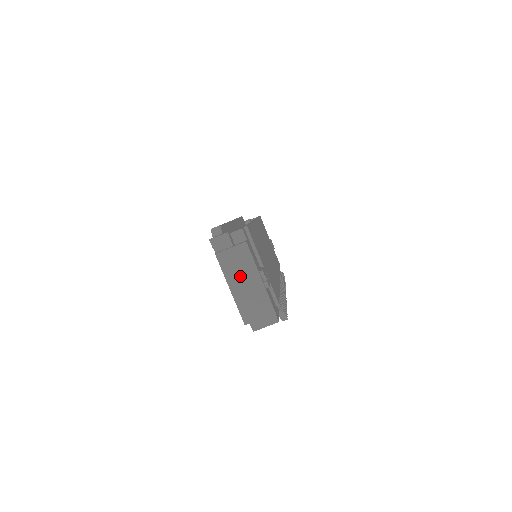
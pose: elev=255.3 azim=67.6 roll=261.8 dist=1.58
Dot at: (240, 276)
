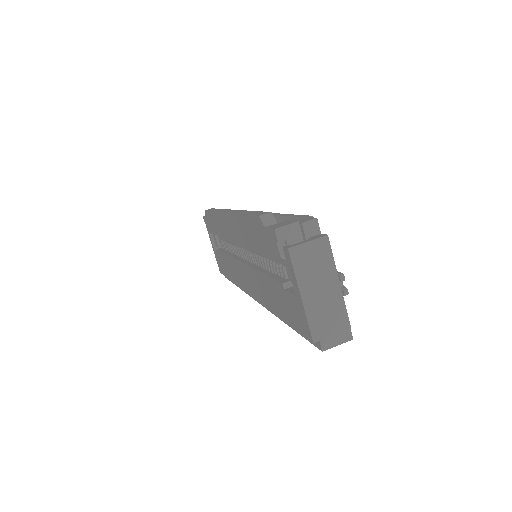
Dot at: (315, 279)
